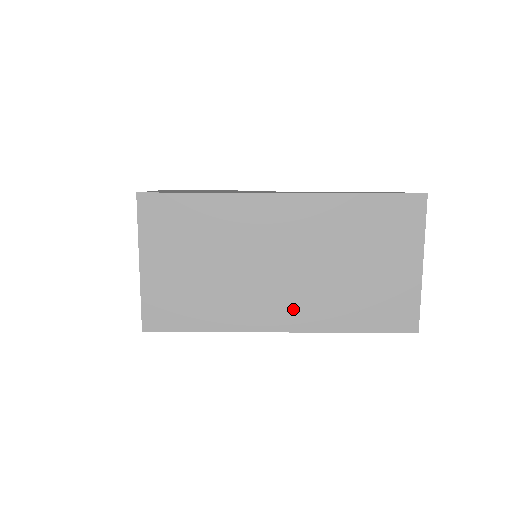
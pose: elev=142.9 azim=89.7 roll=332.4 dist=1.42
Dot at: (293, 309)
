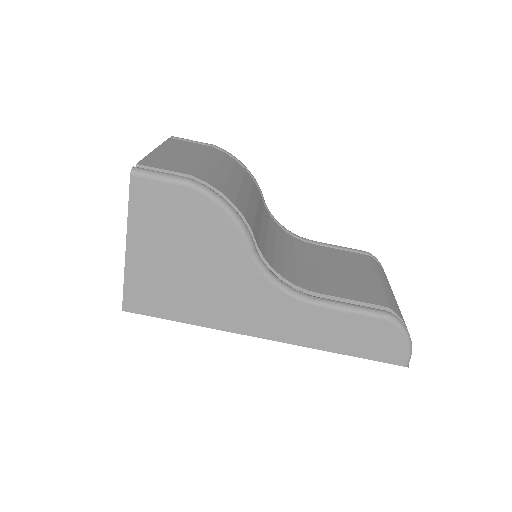
Dot at: occluded
